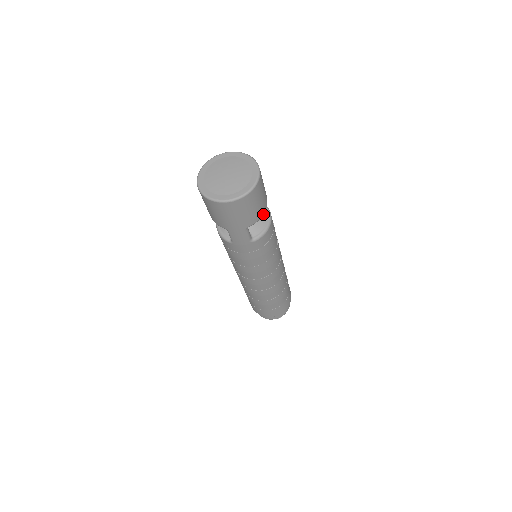
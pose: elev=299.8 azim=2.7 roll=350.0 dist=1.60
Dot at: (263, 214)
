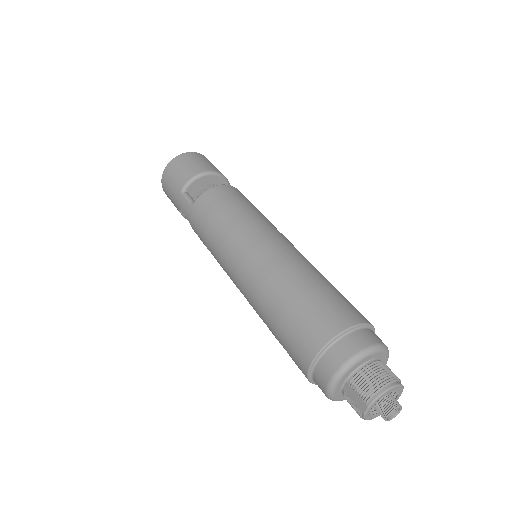
Dot at: (196, 175)
